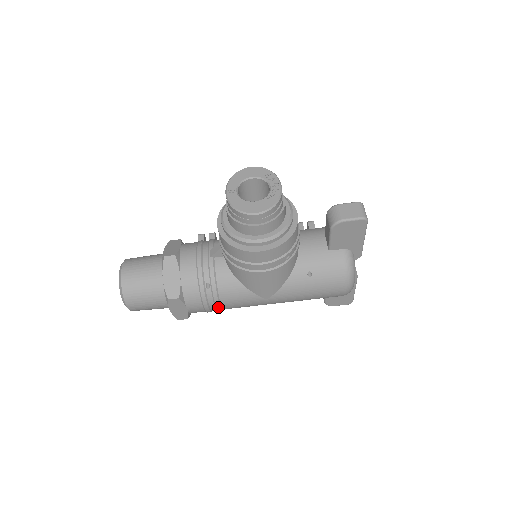
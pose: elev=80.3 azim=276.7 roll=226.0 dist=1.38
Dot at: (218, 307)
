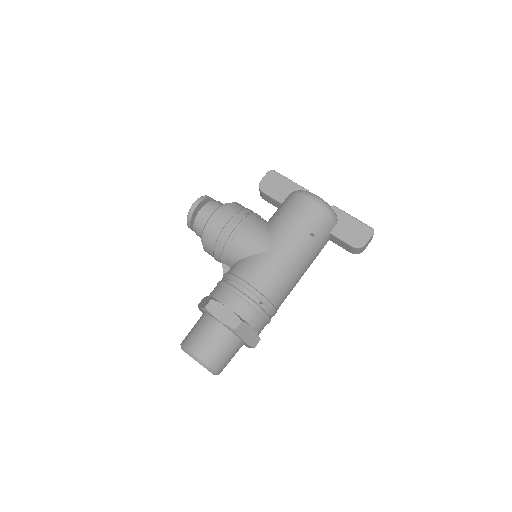
Dot at: (247, 286)
